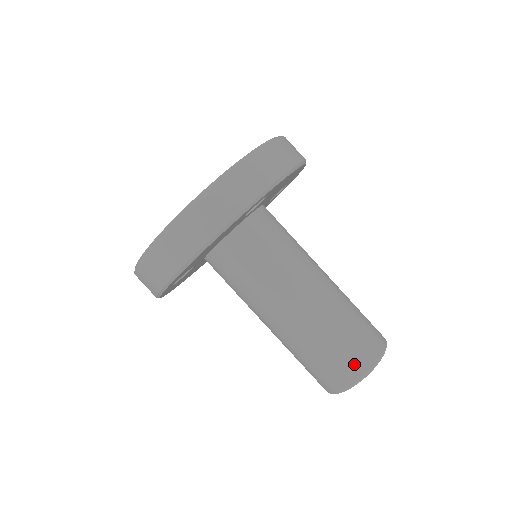
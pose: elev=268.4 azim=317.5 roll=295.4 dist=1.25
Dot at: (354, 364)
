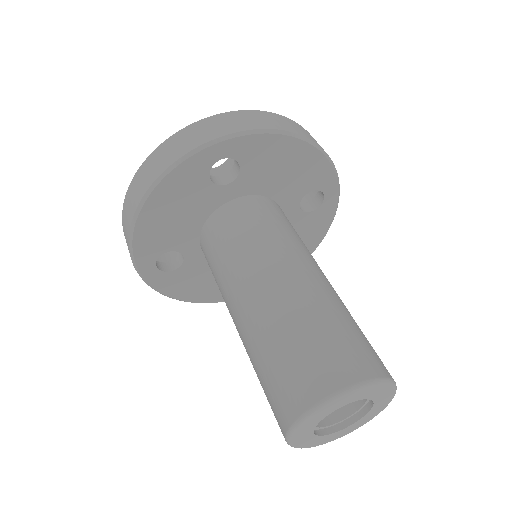
Dot at: (380, 360)
